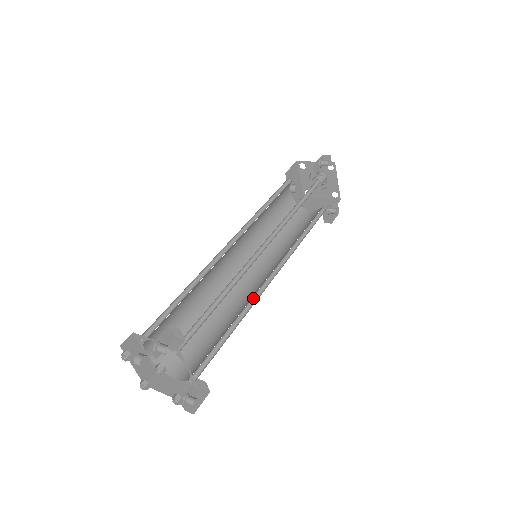
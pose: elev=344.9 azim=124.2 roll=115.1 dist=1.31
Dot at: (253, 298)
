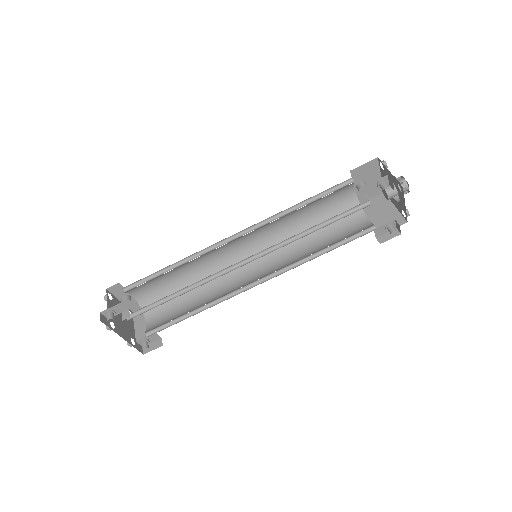
Dot at: (233, 292)
